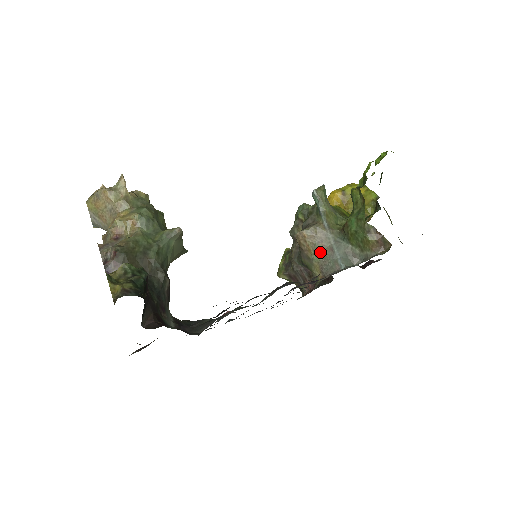
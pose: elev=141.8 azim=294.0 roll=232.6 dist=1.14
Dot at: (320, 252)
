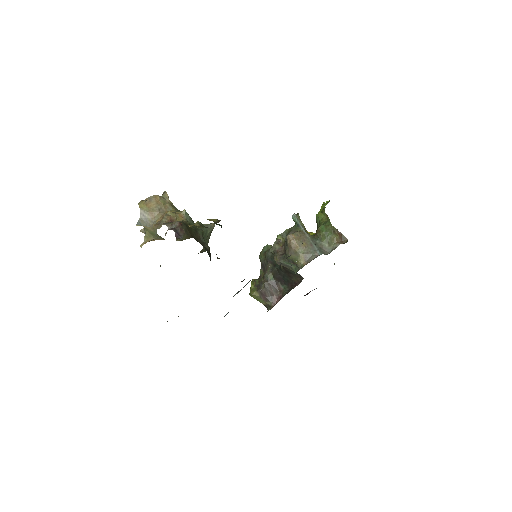
Dot at: (304, 247)
